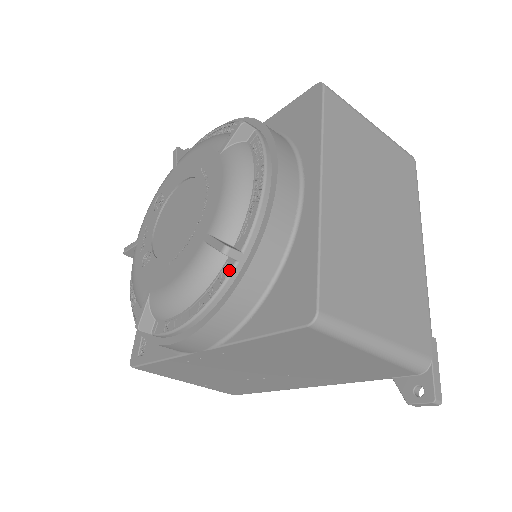
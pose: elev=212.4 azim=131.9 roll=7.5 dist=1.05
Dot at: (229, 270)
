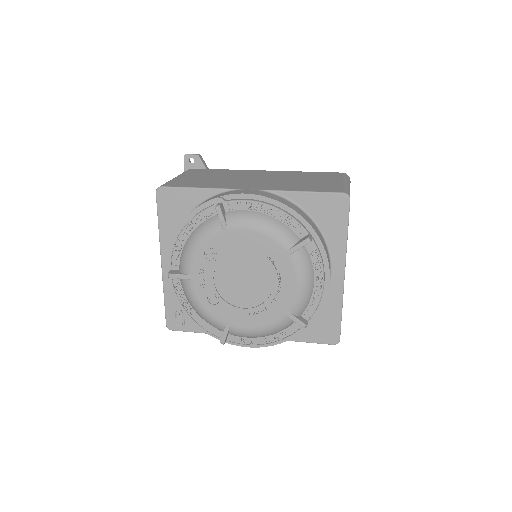
Dot at: (299, 327)
